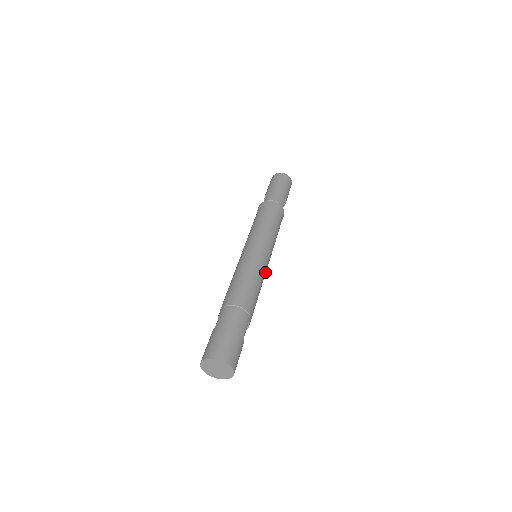
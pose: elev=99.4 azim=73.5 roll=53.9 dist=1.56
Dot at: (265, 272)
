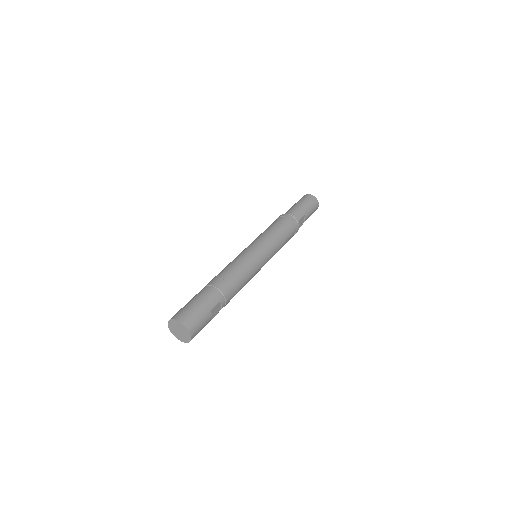
Dot at: (256, 268)
